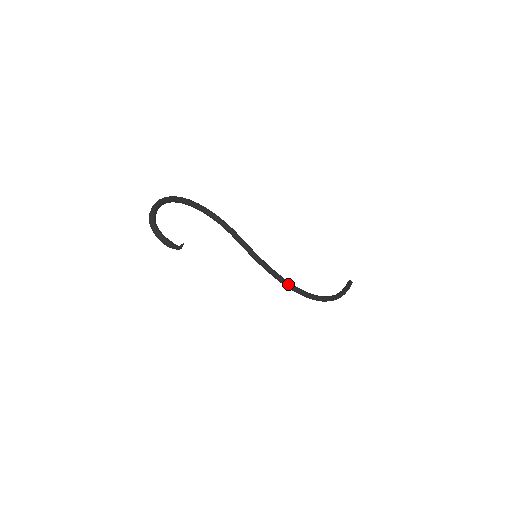
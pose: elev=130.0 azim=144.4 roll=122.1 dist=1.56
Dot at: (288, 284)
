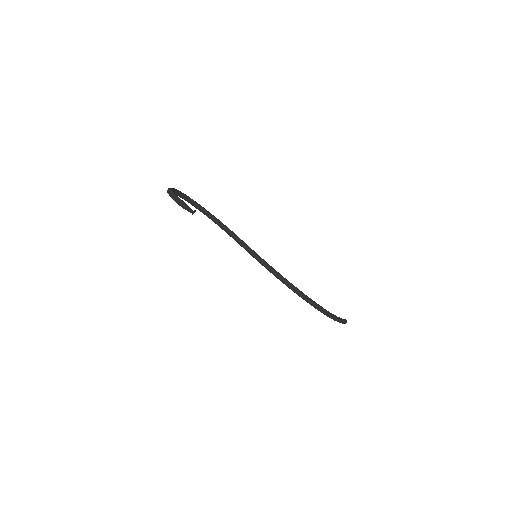
Dot at: (287, 281)
